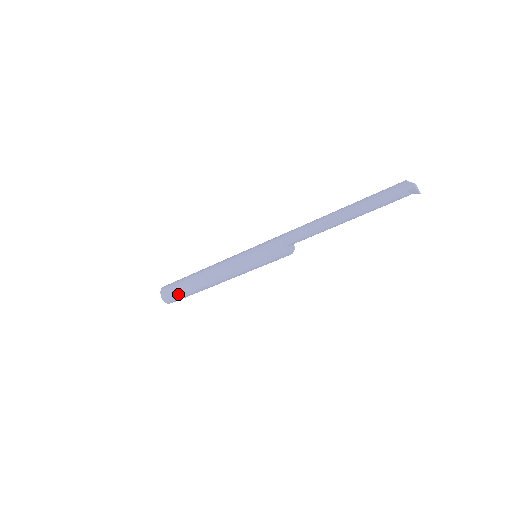
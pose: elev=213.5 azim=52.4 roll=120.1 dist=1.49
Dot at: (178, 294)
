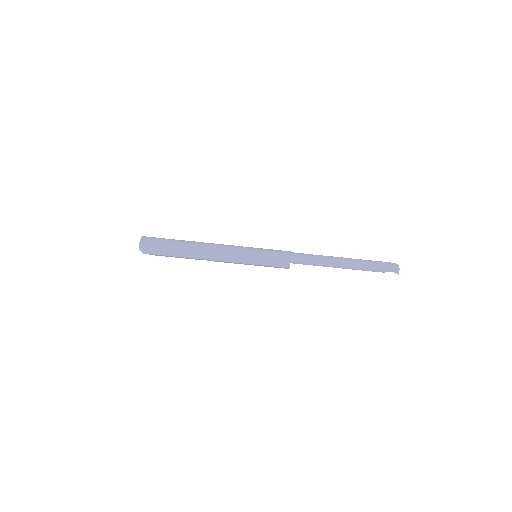
Dot at: (162, 246)
